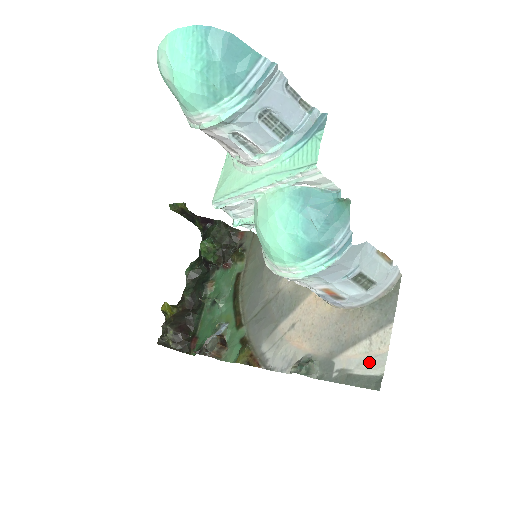
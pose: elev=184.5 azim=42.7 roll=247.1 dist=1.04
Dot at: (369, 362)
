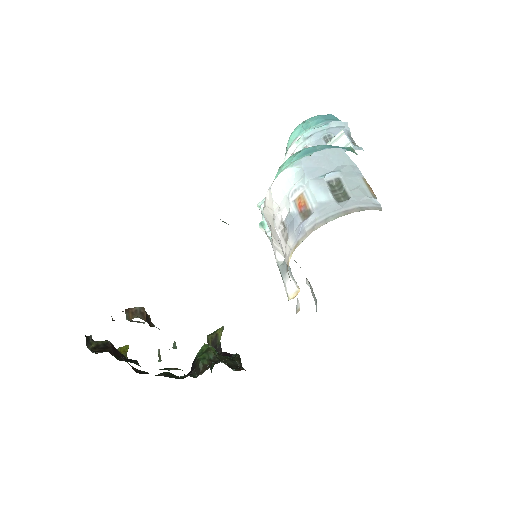
Dot at: occluded
